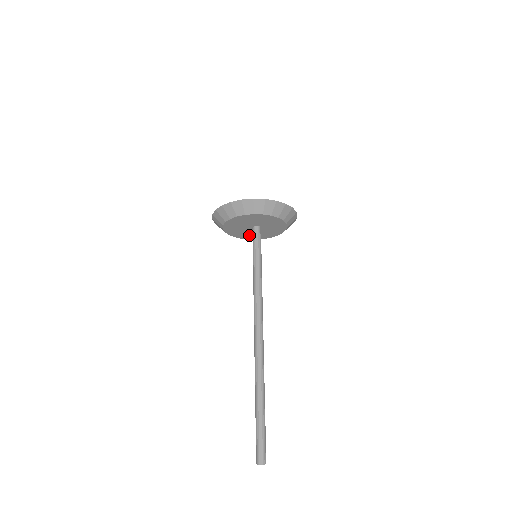
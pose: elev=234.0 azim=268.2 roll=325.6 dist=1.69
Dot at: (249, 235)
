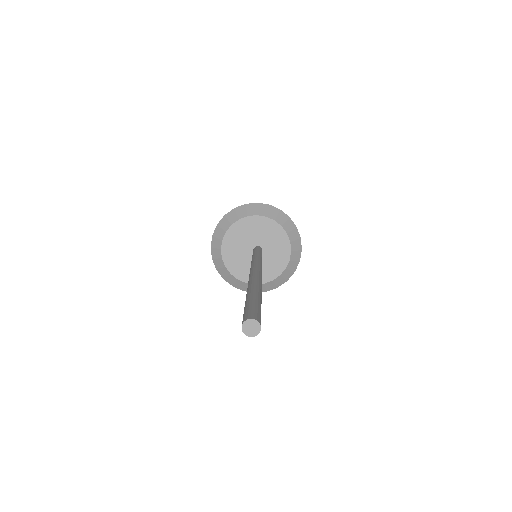
Dot at: (243, 268)
